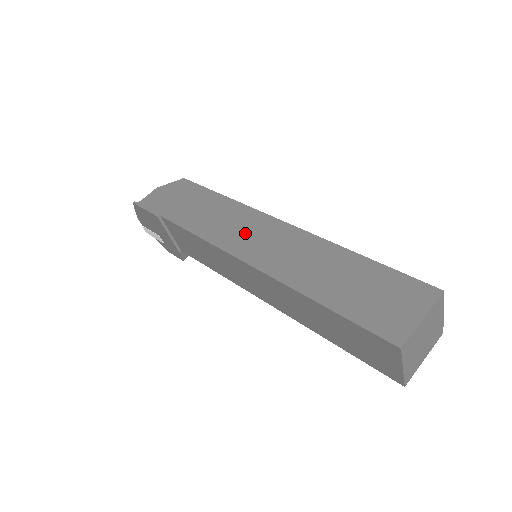
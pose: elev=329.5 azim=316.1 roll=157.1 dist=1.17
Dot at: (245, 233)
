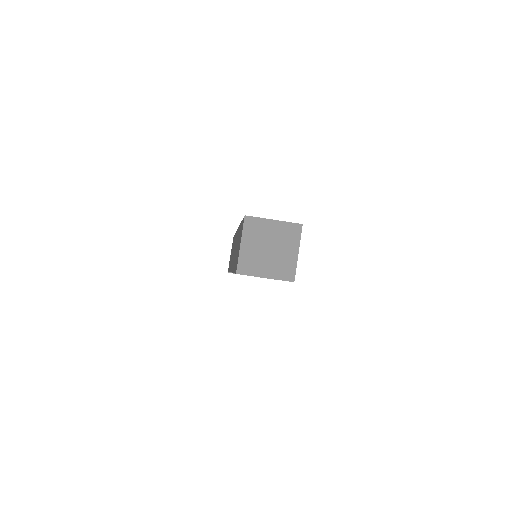
Dot at: (233, 252)
